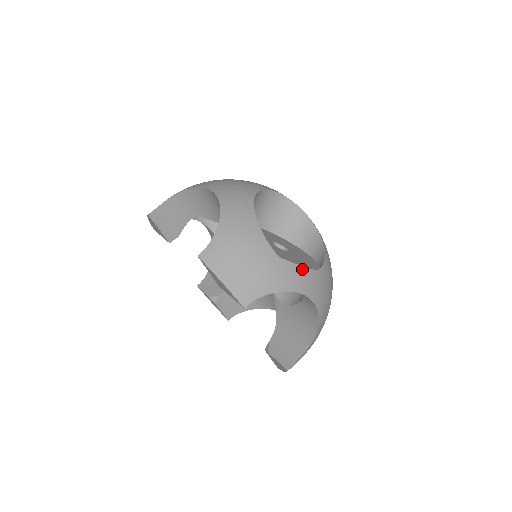
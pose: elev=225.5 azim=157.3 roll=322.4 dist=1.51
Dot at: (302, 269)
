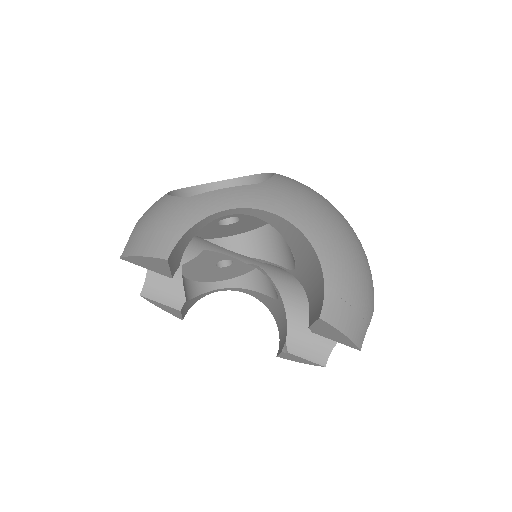
Dot at: (225, 190)
